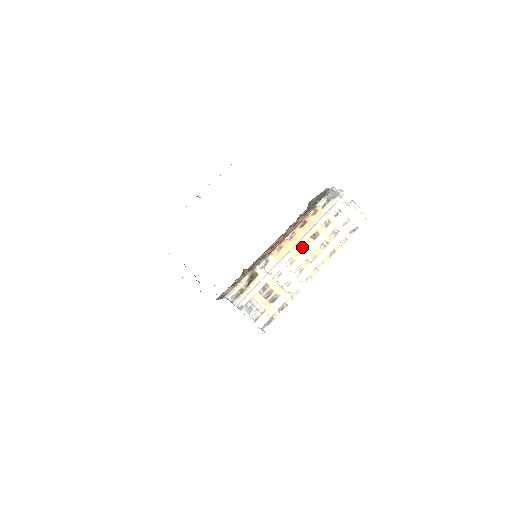
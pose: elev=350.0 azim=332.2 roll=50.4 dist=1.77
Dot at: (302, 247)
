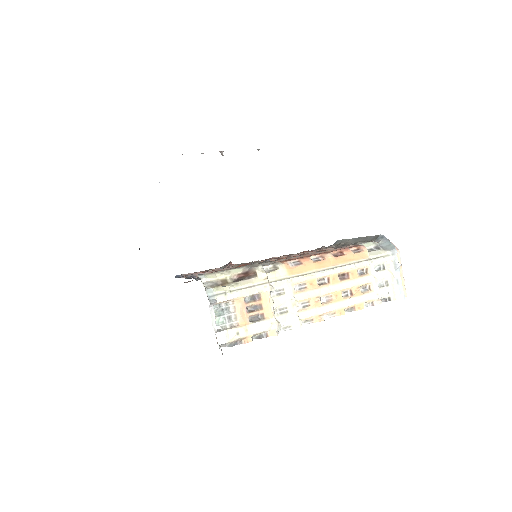
Dot at: (323, 279)
